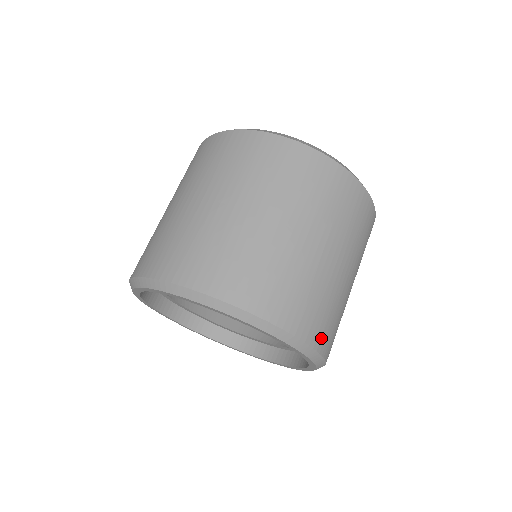
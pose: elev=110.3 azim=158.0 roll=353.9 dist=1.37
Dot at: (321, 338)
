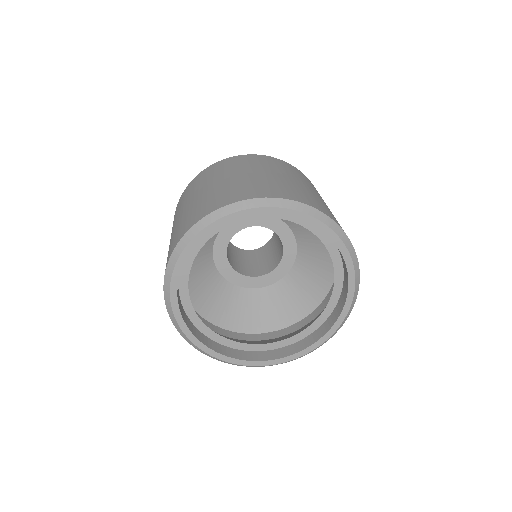
Dot at: (320, 208)
